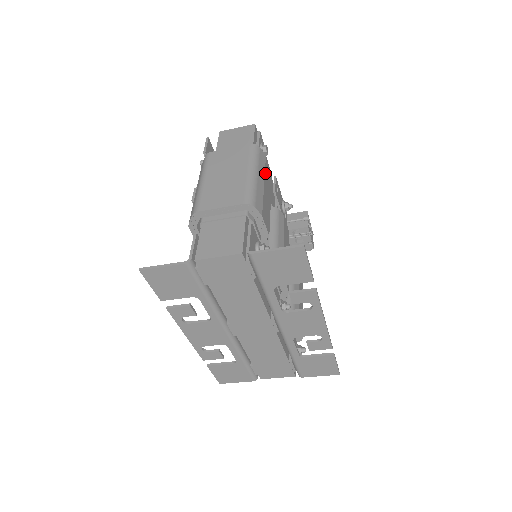
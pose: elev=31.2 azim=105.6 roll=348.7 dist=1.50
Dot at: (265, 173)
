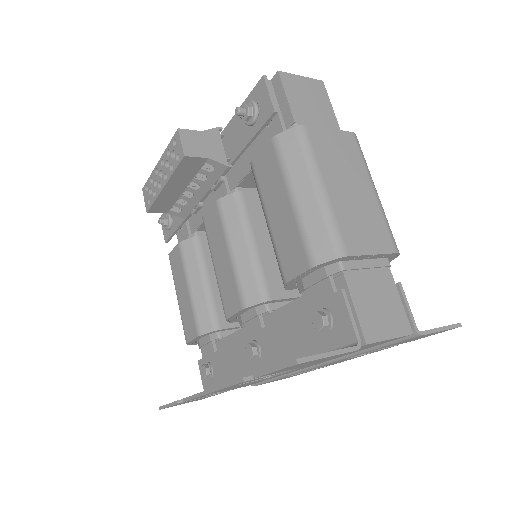
Dot at: occluded
